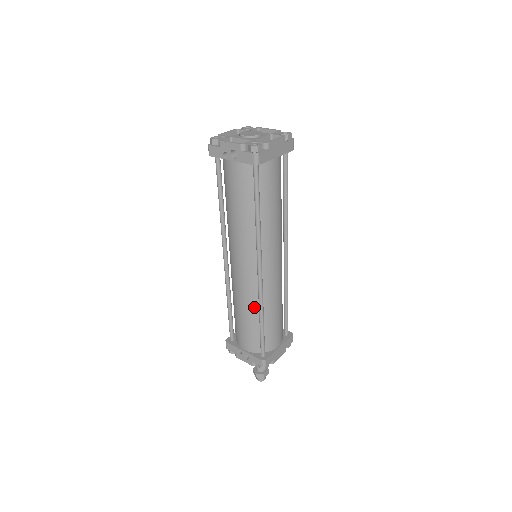
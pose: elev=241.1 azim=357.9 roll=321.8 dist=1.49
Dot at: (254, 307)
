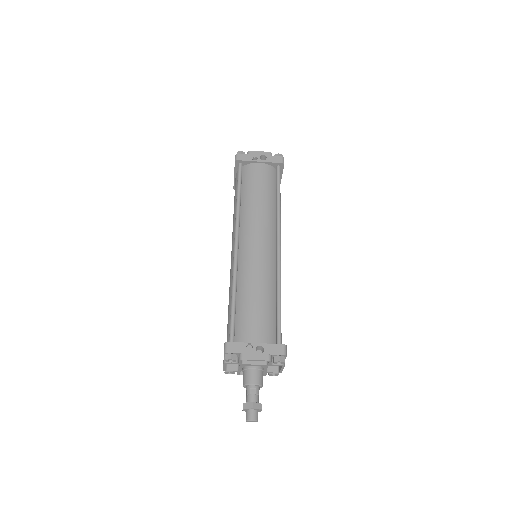
Dot at: (270, 286)
